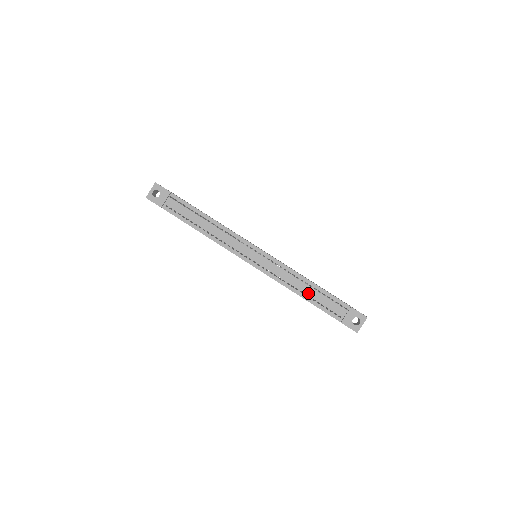
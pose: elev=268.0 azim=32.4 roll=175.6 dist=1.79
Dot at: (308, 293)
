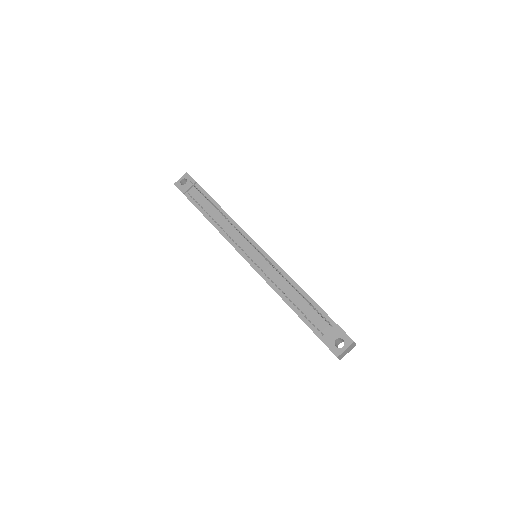
Dot at: (294, 300)
